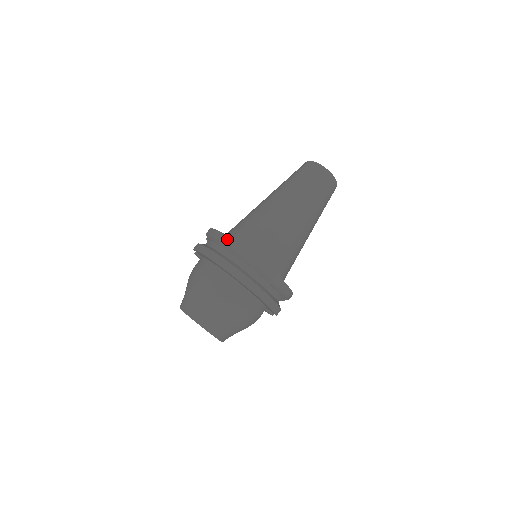
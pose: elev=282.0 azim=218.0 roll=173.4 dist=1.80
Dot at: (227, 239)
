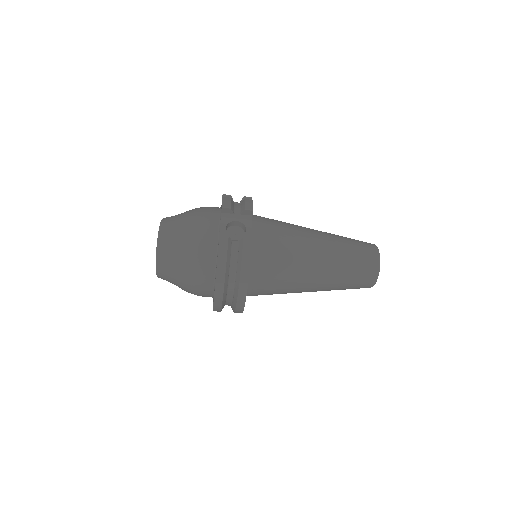
Dot at: (244, 285)
